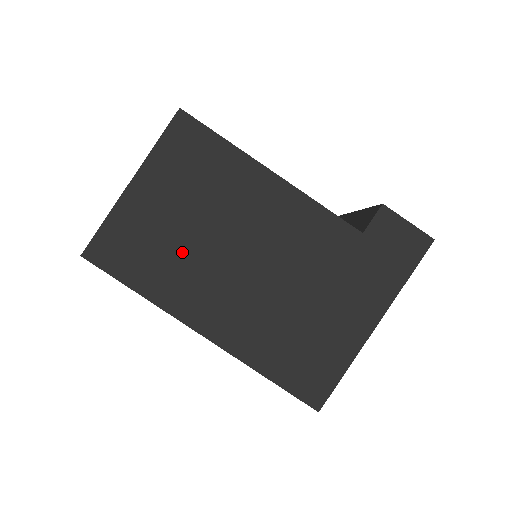
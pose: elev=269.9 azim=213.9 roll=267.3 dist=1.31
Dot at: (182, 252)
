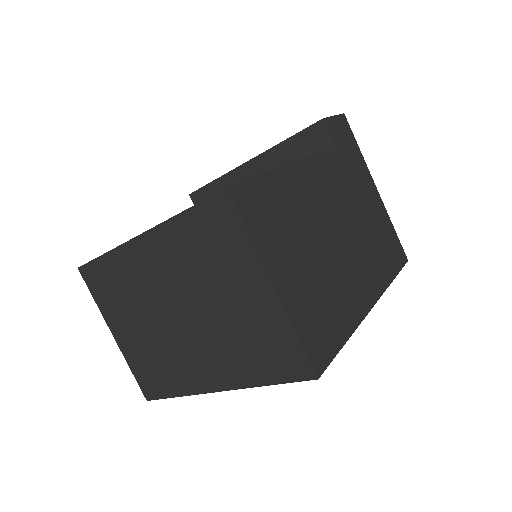
Dot at: (328, 280)
